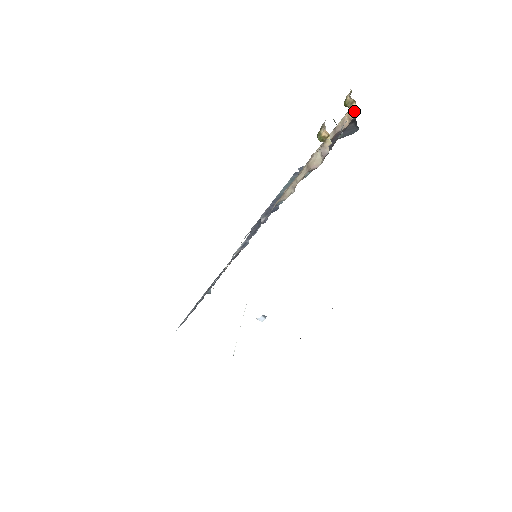
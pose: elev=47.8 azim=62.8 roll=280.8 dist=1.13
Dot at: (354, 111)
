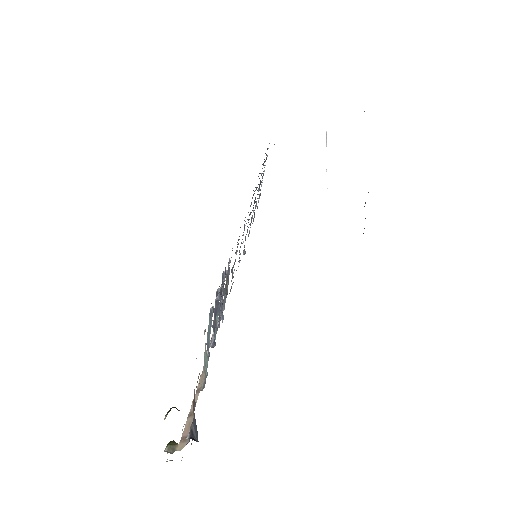
Dot at: occluded
